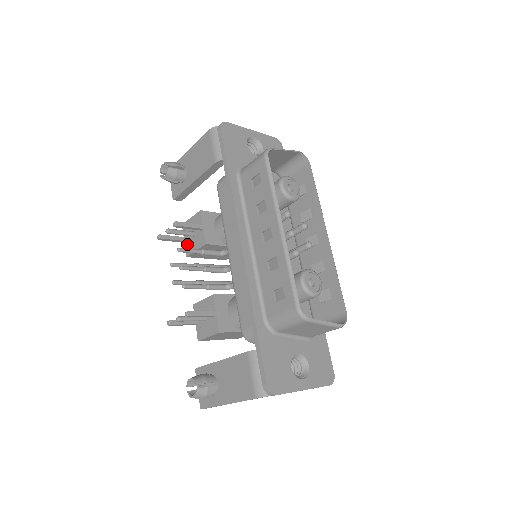
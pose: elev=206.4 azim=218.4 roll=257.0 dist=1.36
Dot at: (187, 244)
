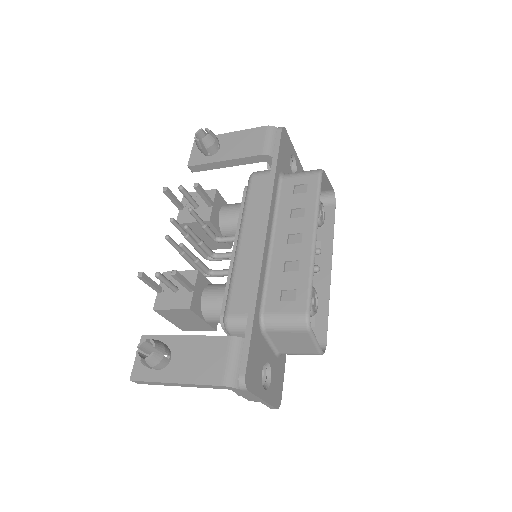
Dot at: (183, 213)
